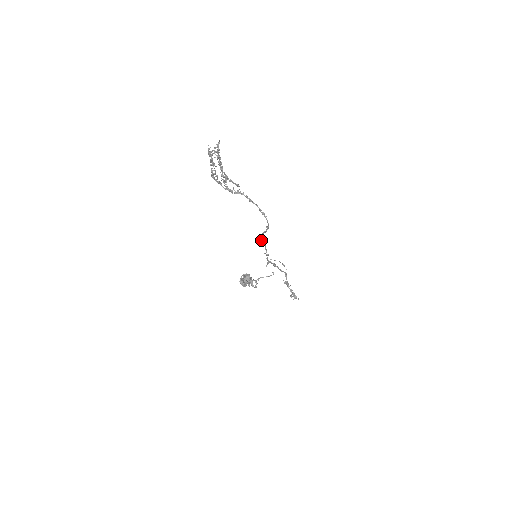
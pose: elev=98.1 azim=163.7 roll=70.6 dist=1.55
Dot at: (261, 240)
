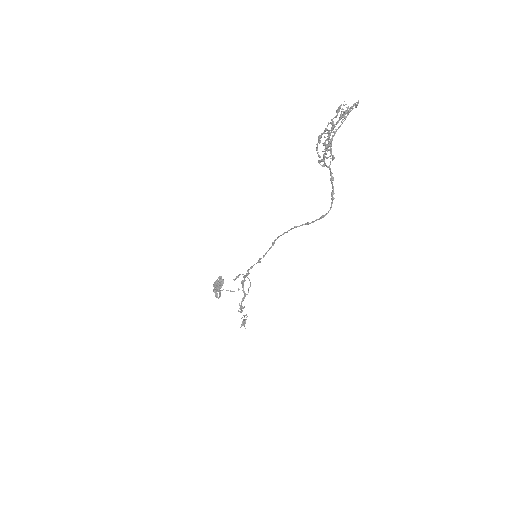
Dot at: occluded
